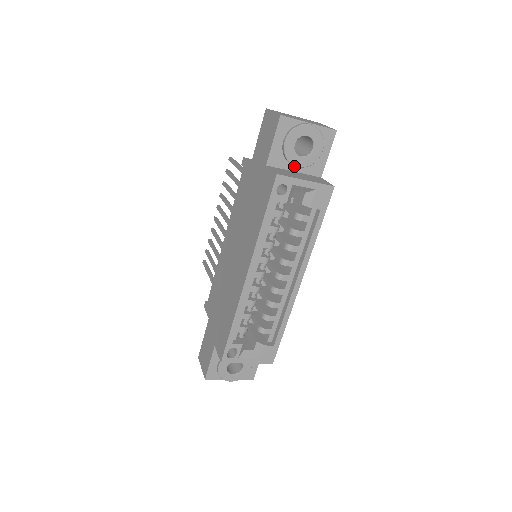
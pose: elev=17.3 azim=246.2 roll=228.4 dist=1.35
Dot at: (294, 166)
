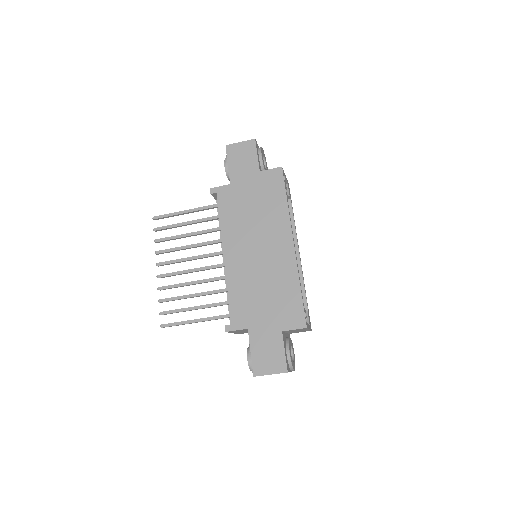
Dot at: occluded
